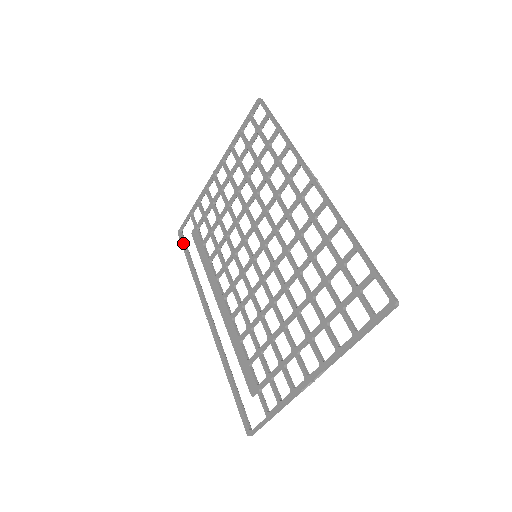
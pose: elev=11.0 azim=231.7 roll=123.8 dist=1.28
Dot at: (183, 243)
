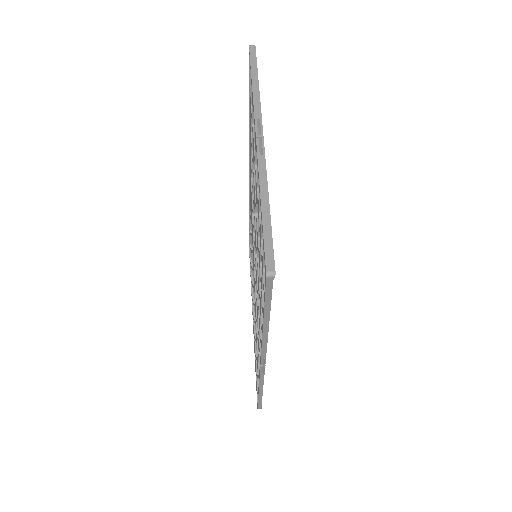
Dot at: occluded
